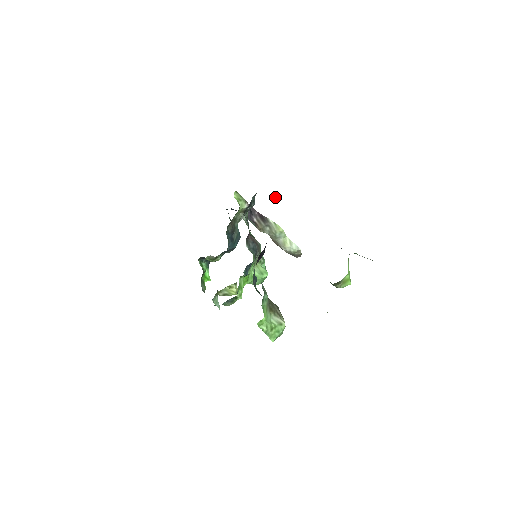
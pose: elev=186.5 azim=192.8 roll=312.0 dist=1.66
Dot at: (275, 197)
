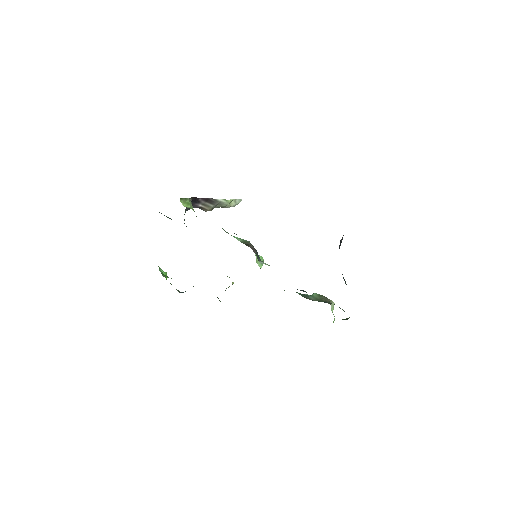
Dot at: occluded
